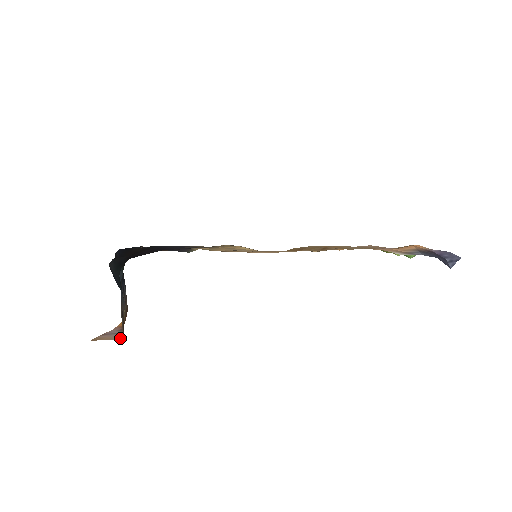
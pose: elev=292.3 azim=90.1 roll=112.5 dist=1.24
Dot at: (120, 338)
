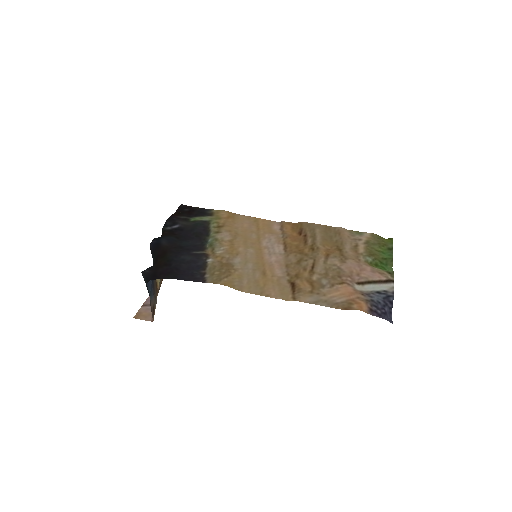
Dot at: occluded
